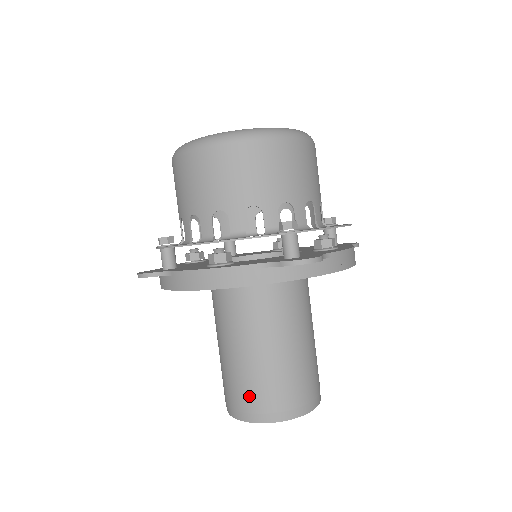
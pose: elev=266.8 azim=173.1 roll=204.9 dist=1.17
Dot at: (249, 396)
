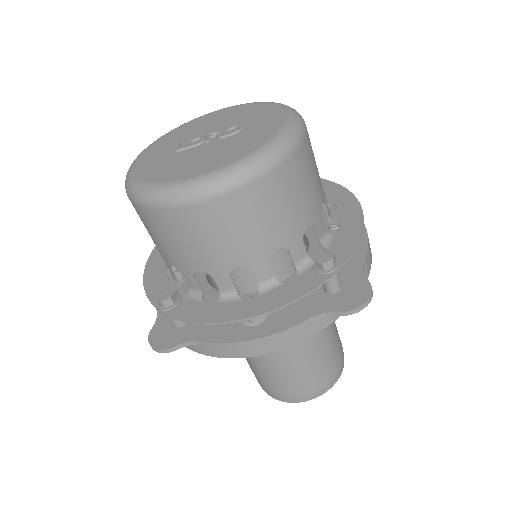
Dot at: (294, 388)
